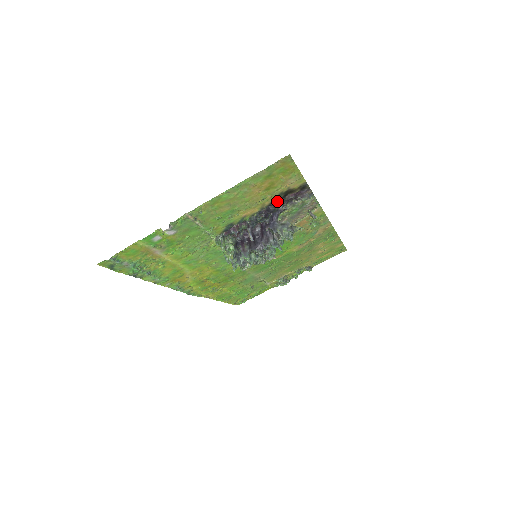
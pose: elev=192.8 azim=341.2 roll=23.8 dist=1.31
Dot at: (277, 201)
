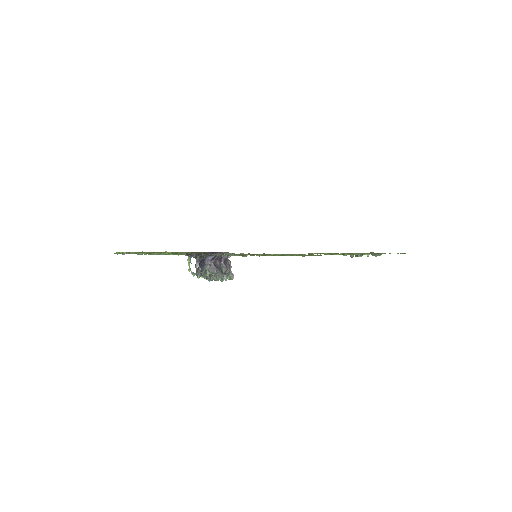
Dot at: occluded
